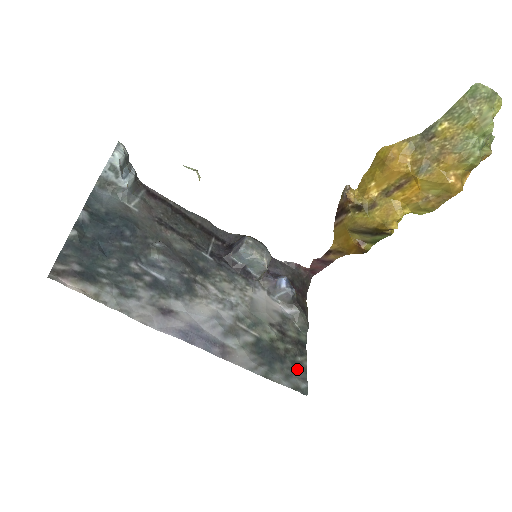
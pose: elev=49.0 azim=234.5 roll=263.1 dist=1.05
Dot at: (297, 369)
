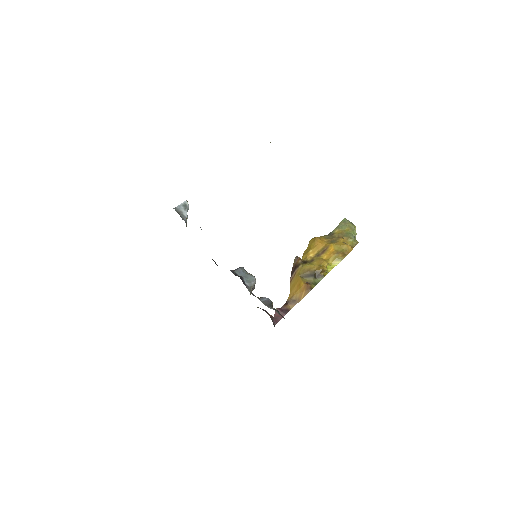
Dot at: occluded
